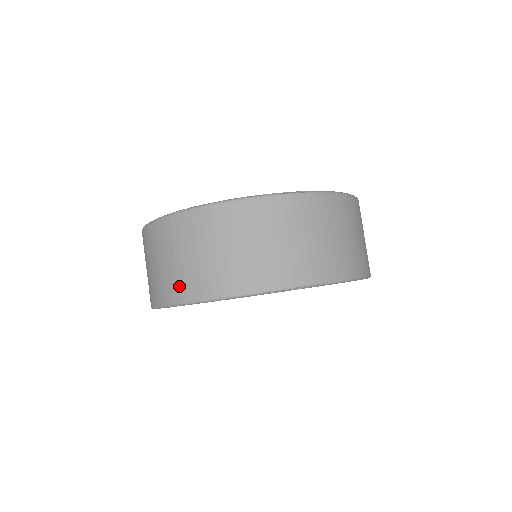
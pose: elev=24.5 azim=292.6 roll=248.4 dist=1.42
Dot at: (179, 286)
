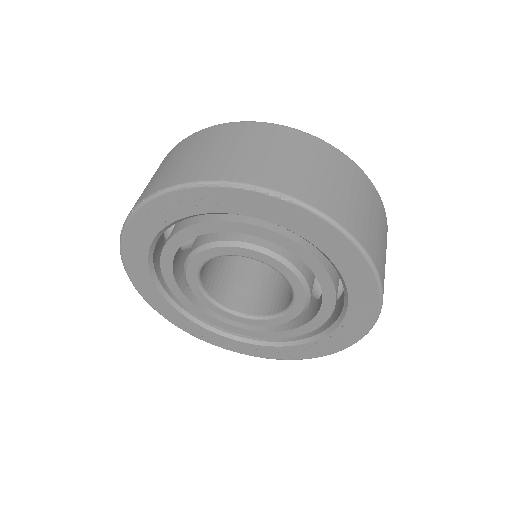
Dot at: (146, 191)
